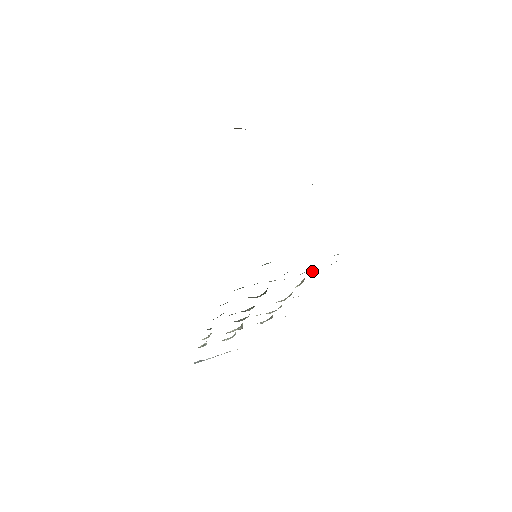
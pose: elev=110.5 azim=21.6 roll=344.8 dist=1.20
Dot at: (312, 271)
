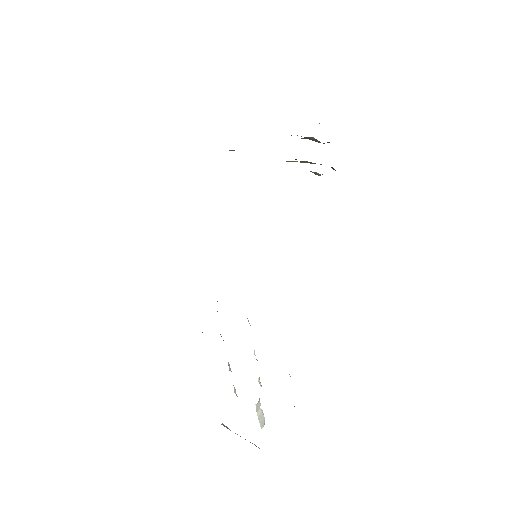
Dot at: occluded
